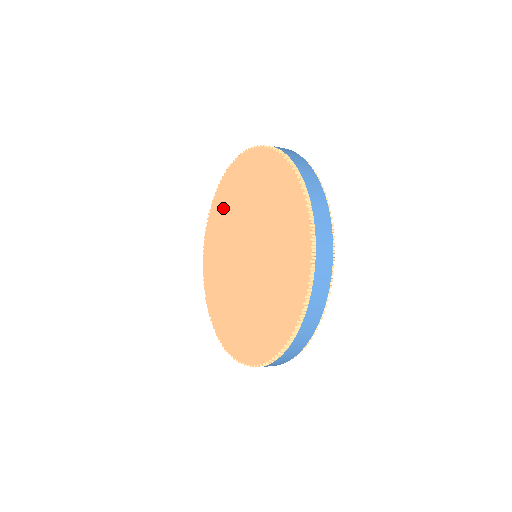
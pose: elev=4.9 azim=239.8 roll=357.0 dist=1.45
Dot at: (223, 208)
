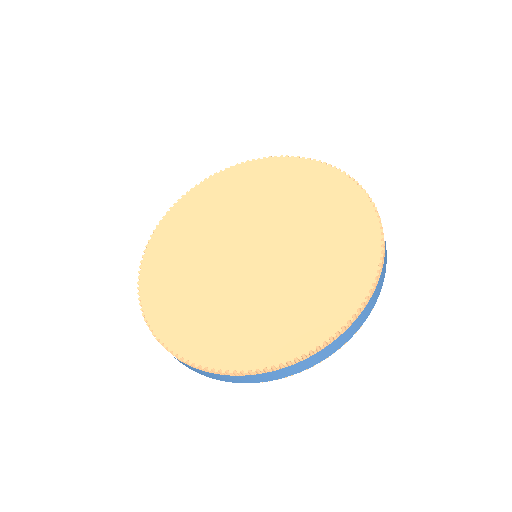
Dot at: (176, 242)
